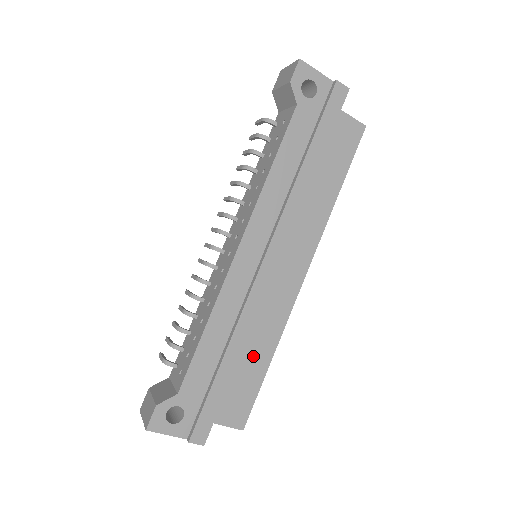
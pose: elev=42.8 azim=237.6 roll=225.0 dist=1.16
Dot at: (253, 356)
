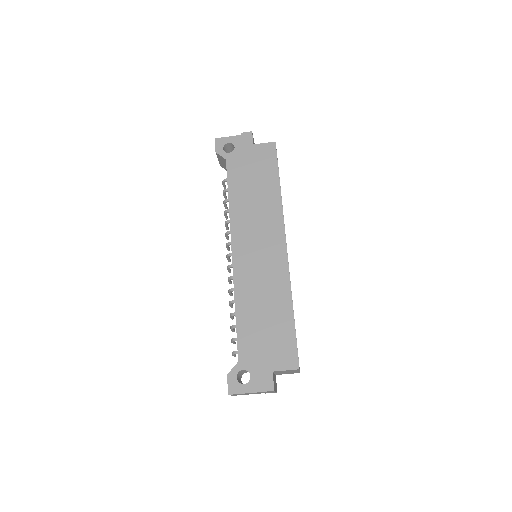
Dot at: (277, 313)
